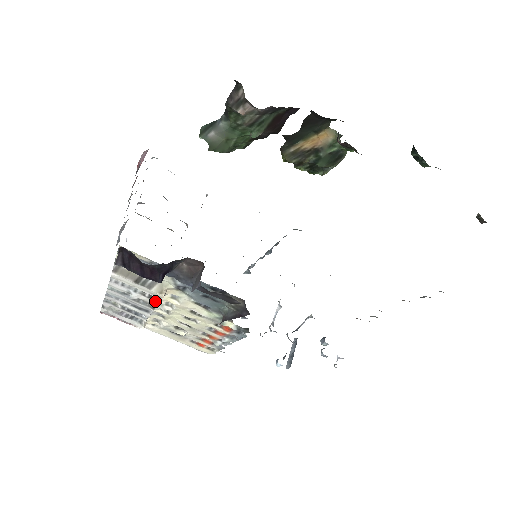
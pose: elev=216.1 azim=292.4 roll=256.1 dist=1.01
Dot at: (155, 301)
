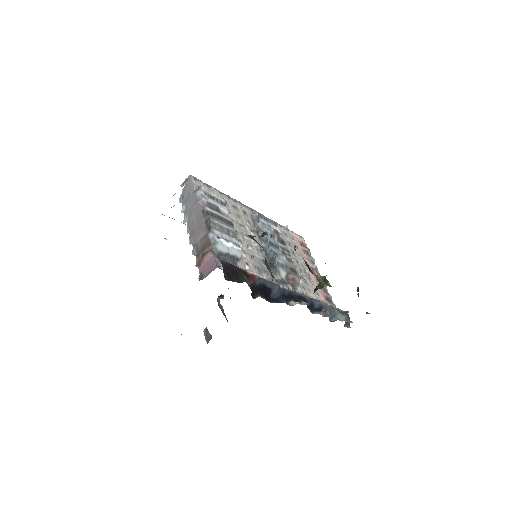
Dot at: occluded
